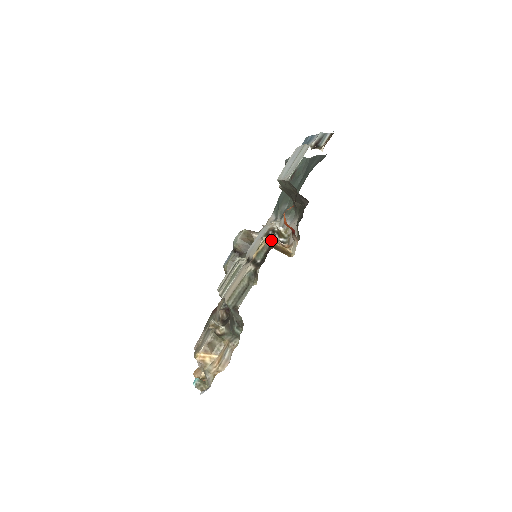
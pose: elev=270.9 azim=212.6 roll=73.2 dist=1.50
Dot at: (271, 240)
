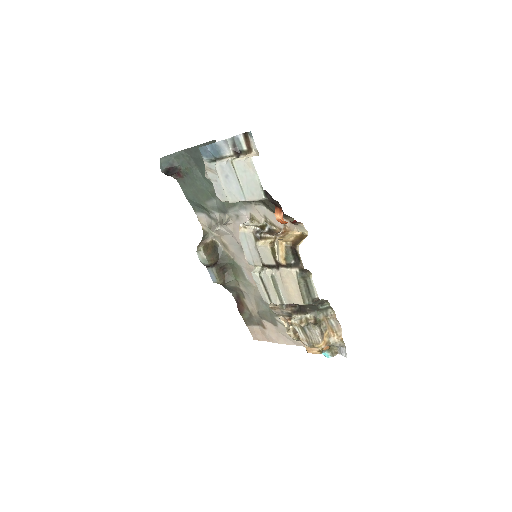
Dot at: (286, 242)
